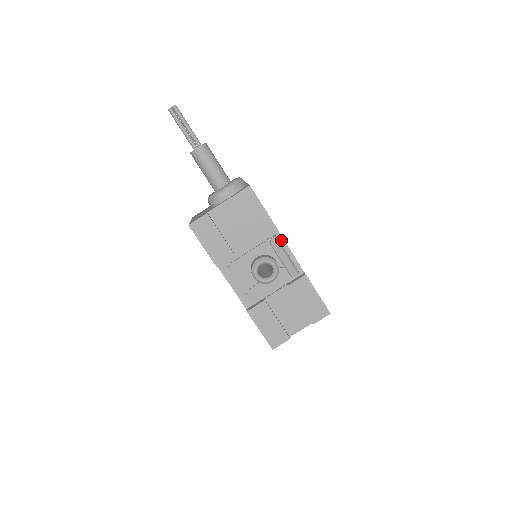
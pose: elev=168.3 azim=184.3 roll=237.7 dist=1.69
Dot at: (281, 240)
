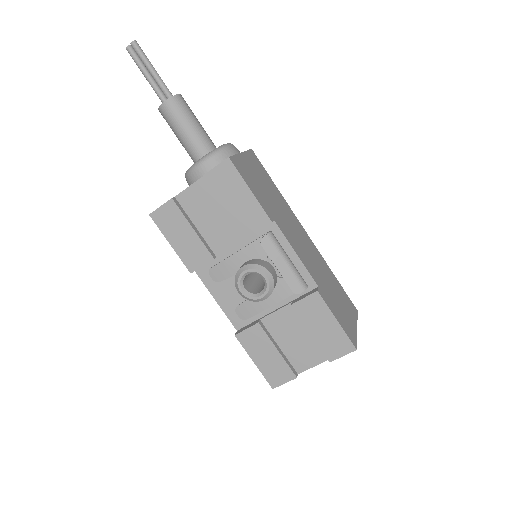
Dot at: (281, 238)
